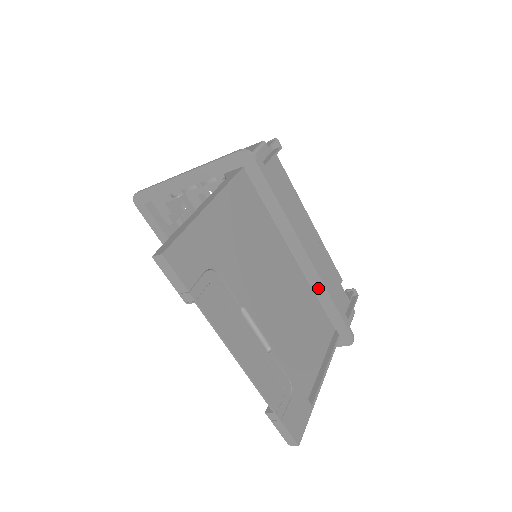
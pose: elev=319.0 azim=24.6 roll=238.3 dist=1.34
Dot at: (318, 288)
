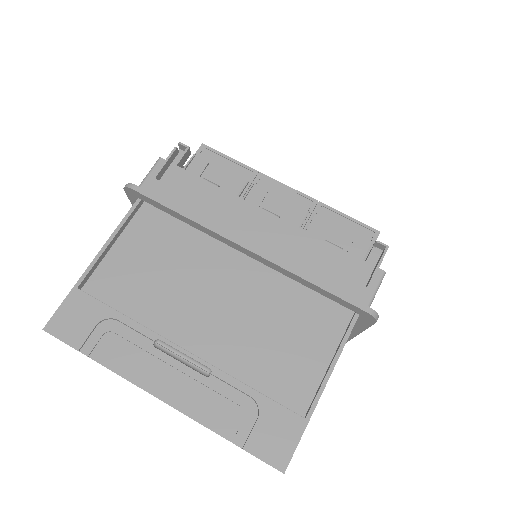
Dot at: (285, 273)
